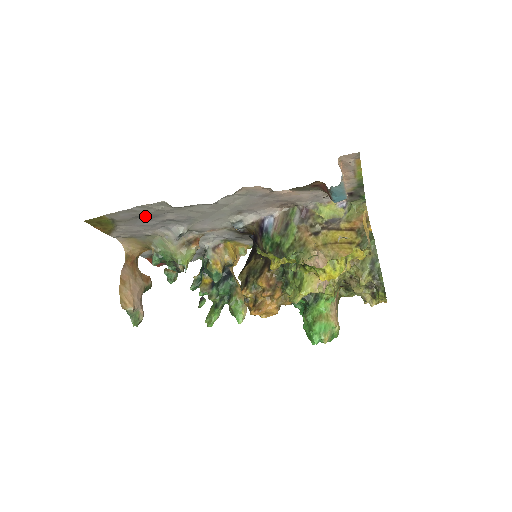
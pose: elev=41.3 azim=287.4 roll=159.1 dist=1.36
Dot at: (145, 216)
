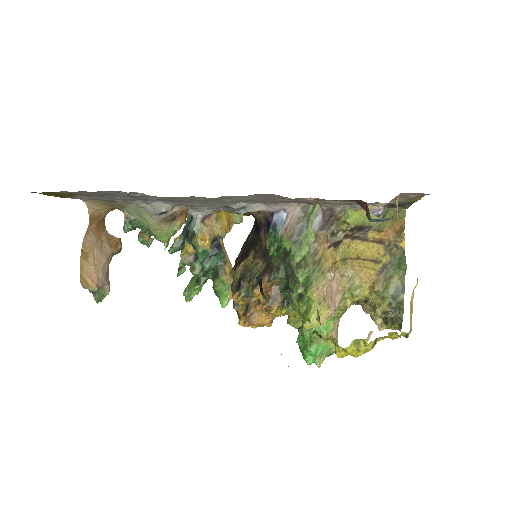
Dot at: (116, 195)
